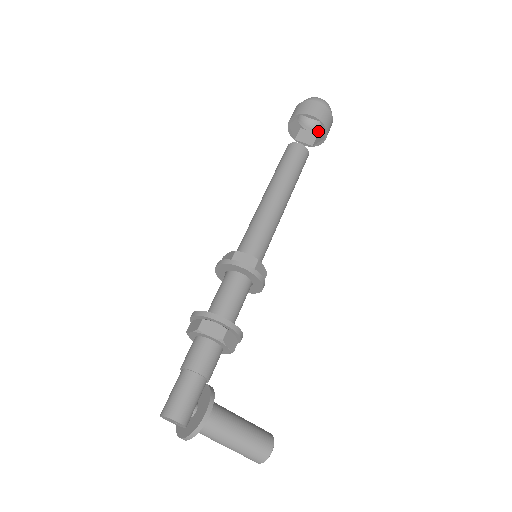
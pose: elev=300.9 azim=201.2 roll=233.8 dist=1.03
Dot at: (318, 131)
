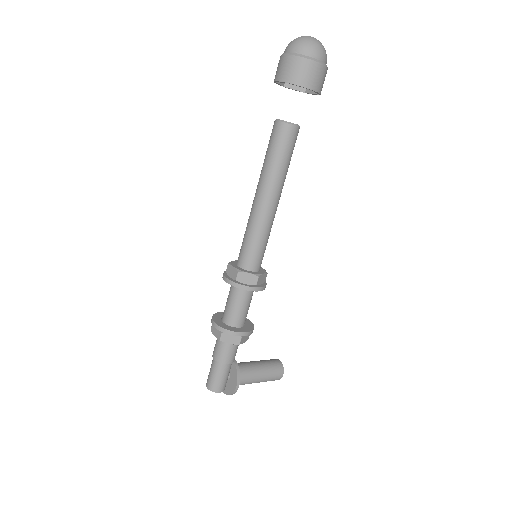
Dot at: occluded
